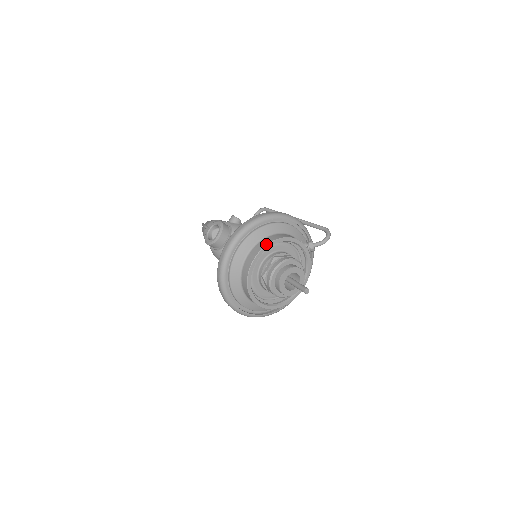
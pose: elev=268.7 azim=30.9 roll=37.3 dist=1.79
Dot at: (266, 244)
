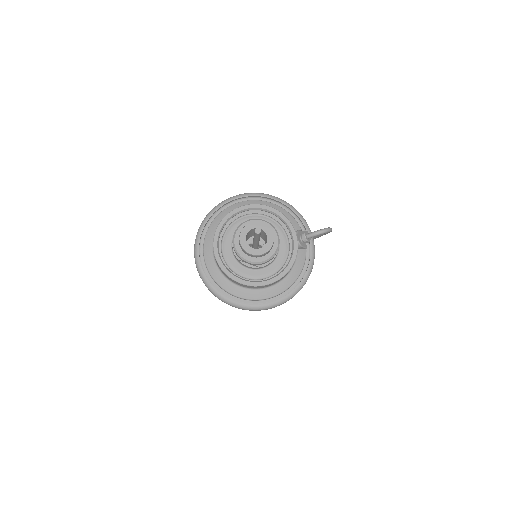
Dot at: (246, 205)
